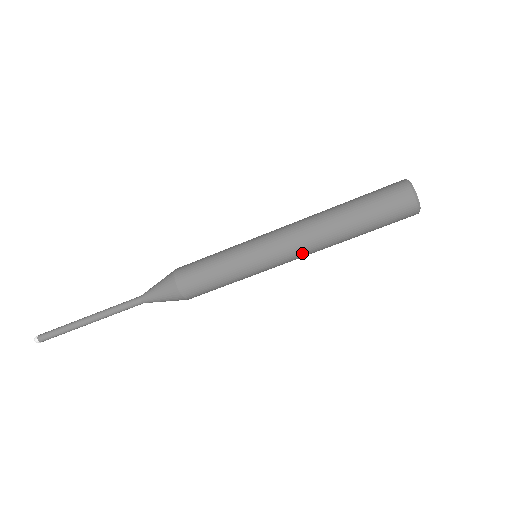
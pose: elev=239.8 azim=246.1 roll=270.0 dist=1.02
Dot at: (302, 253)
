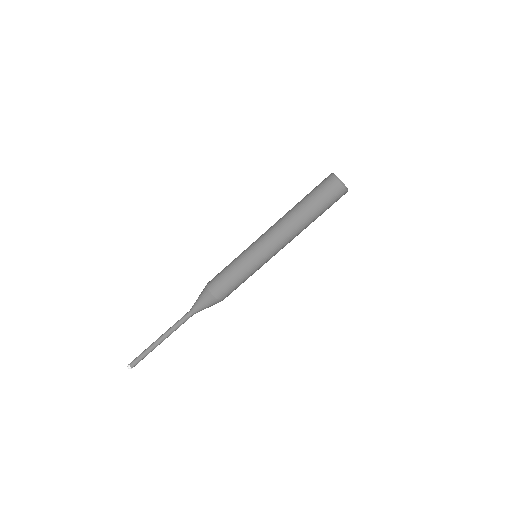
Dot at: (279, 238)
